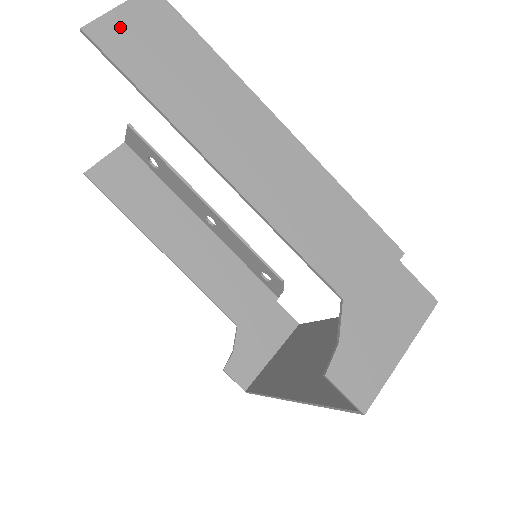
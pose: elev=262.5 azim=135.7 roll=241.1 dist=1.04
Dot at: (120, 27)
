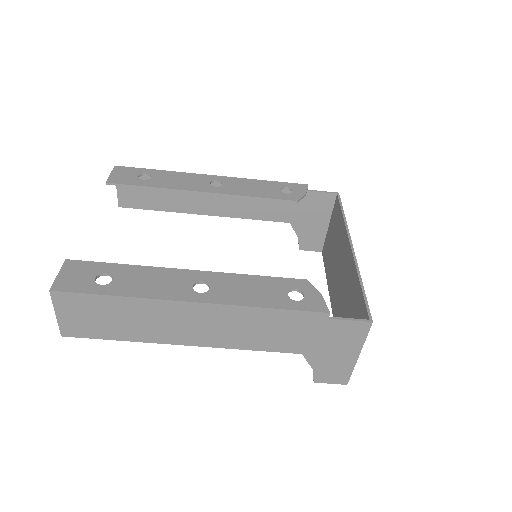
Dot at: (70, 323)
